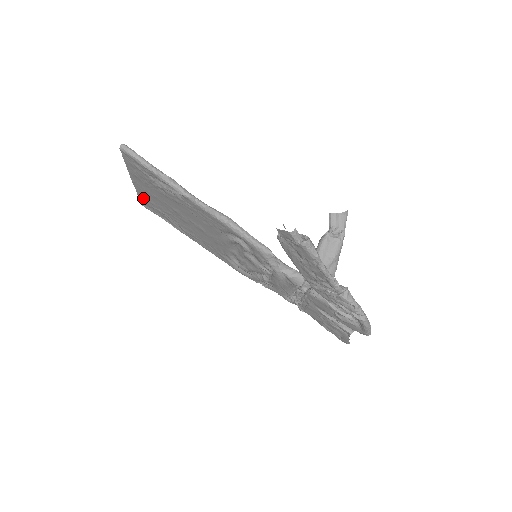
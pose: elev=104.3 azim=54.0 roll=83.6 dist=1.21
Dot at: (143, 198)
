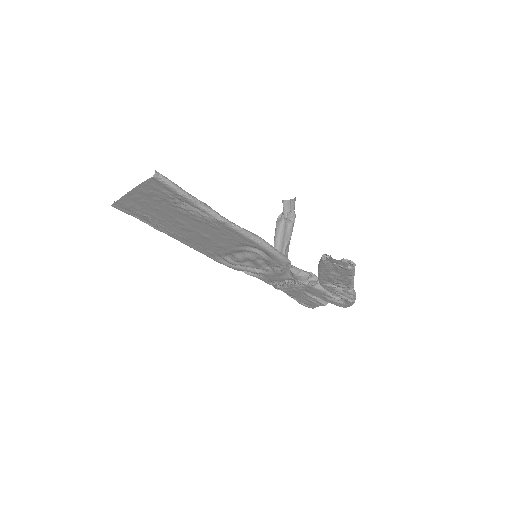
Dot at: (126, 204)
